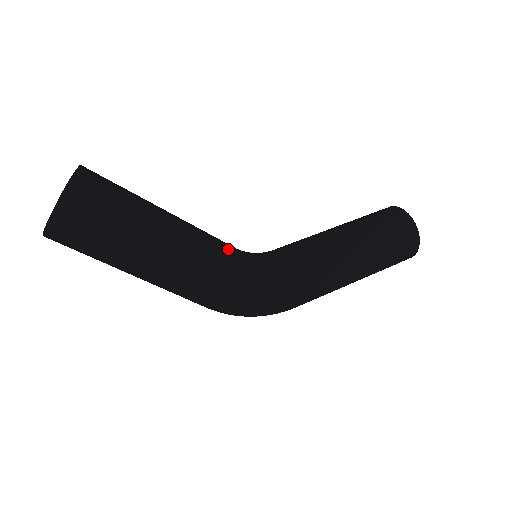
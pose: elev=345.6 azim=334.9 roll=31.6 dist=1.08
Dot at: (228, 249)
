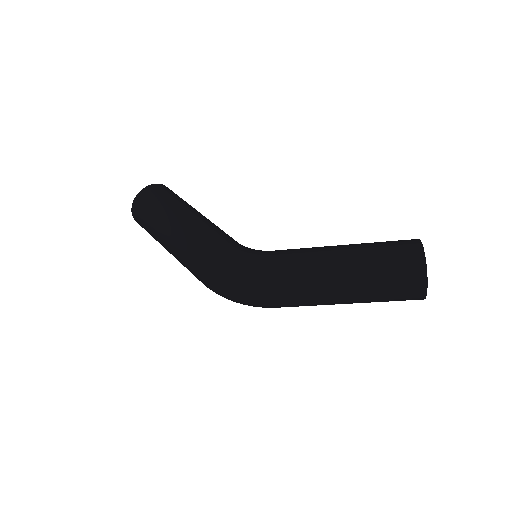
Dot at: (229, 236)
